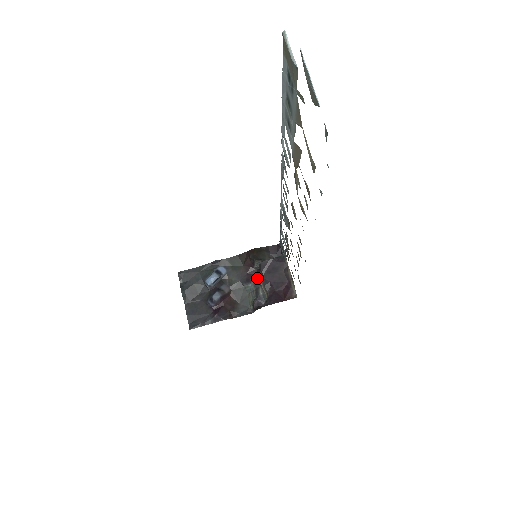
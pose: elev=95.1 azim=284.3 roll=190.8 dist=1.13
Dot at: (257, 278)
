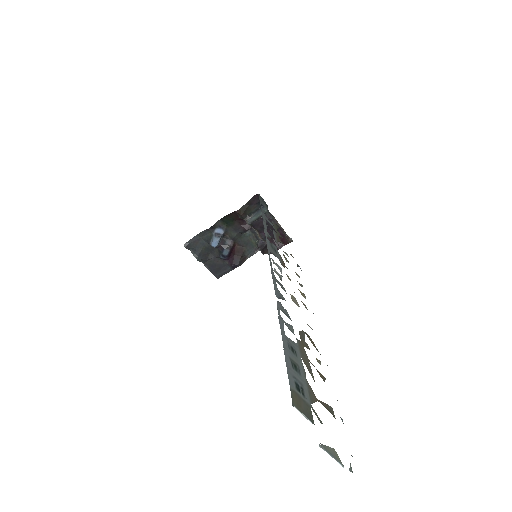
Dot at: (252, 227)
